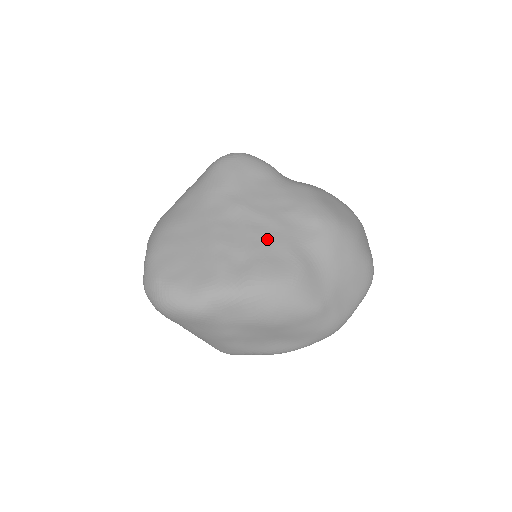
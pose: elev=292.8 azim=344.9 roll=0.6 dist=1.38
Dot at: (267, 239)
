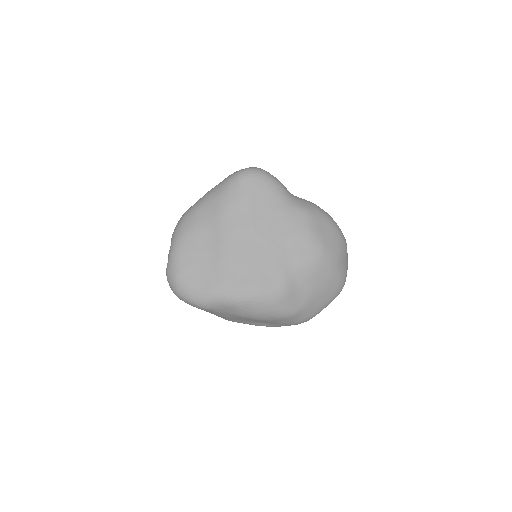
Dot at: (264, 260)
